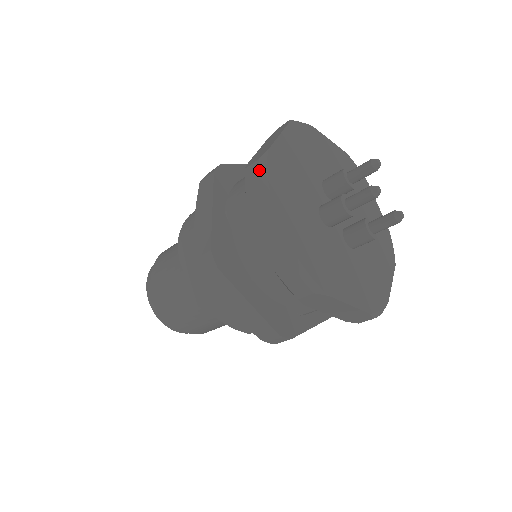
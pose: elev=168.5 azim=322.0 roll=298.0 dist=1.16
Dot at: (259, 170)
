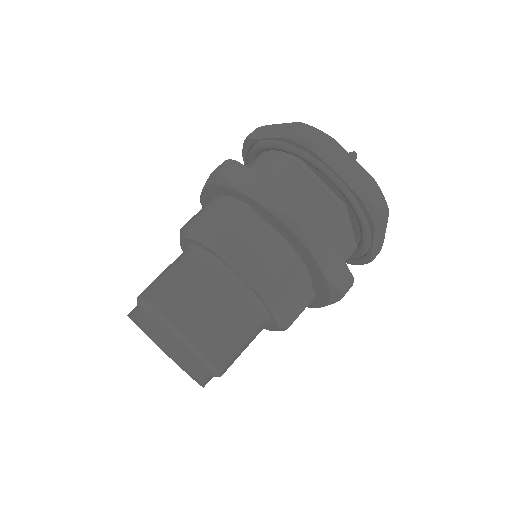
Dot at: (315, 128)
